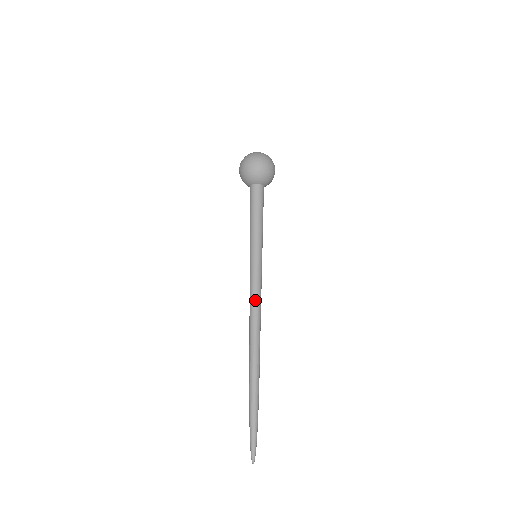
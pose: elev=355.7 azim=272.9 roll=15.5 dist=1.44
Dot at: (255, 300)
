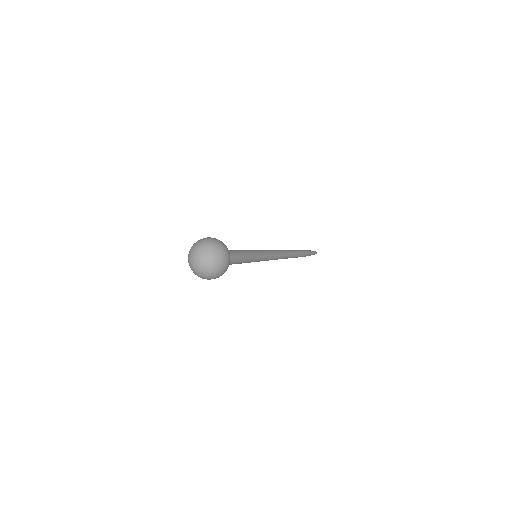
Dot at: occluded
